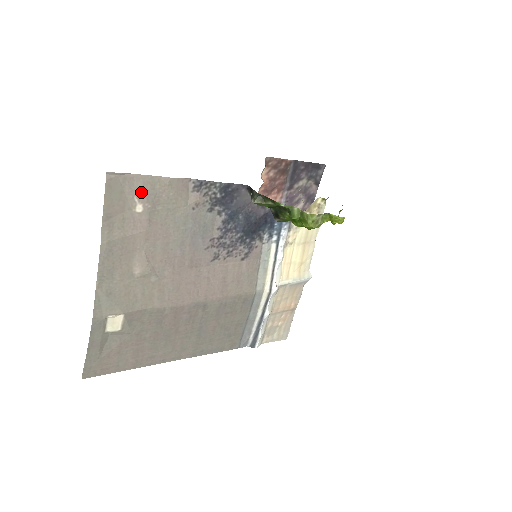
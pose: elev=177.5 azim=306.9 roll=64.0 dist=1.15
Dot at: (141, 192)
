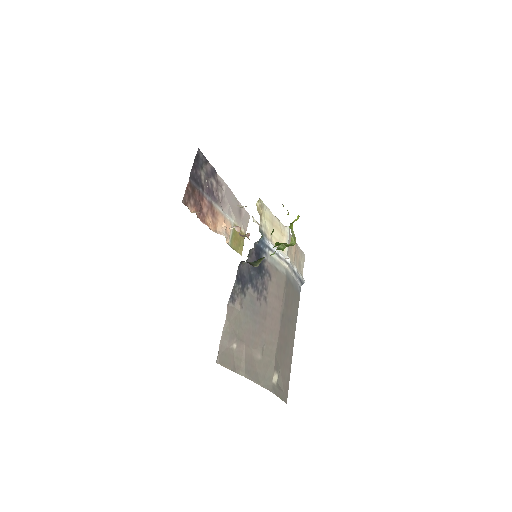
Dot at: (228, 342)
